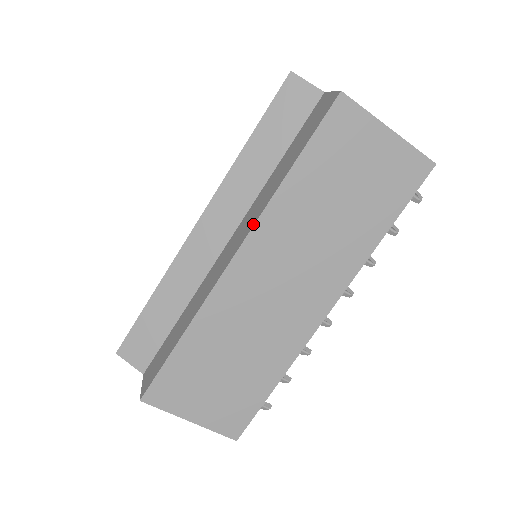
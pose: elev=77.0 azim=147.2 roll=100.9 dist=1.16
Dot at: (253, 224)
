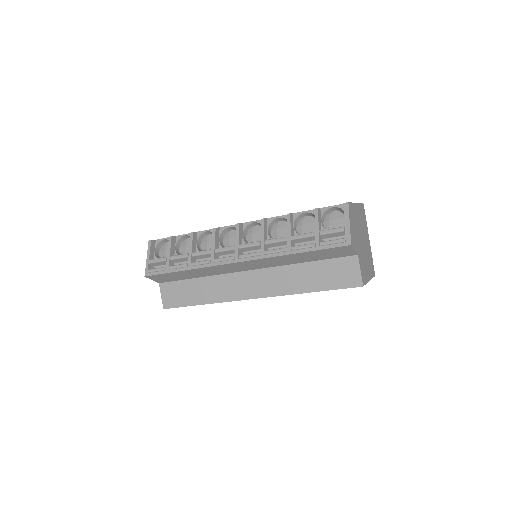
Dot at: (274, 295)
